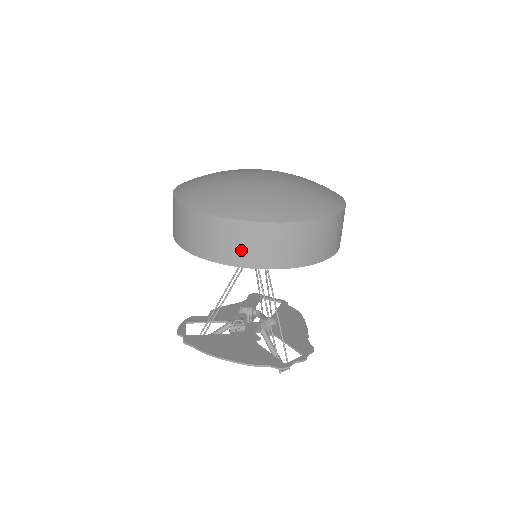
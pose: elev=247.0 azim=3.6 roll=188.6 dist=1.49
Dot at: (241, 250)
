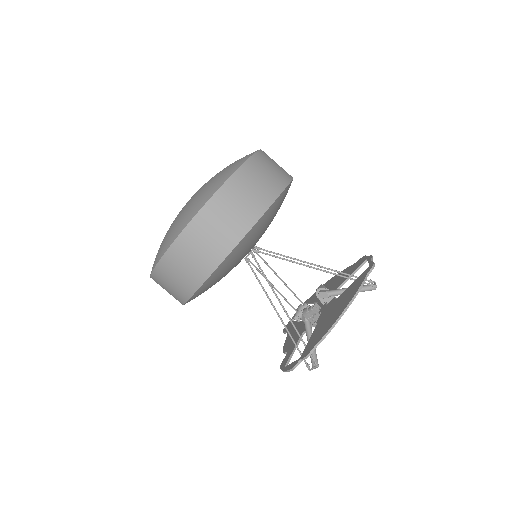
Dot at: (252, 198)
